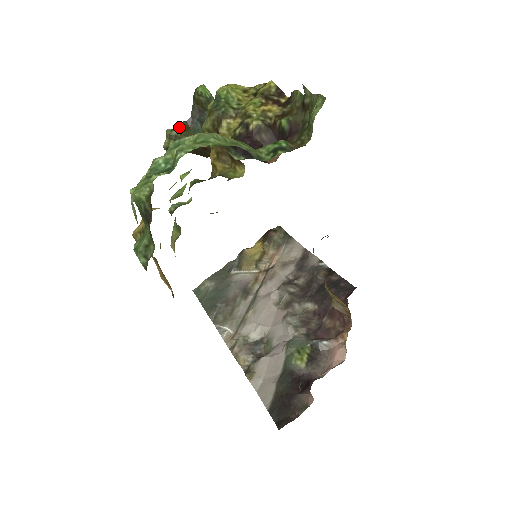
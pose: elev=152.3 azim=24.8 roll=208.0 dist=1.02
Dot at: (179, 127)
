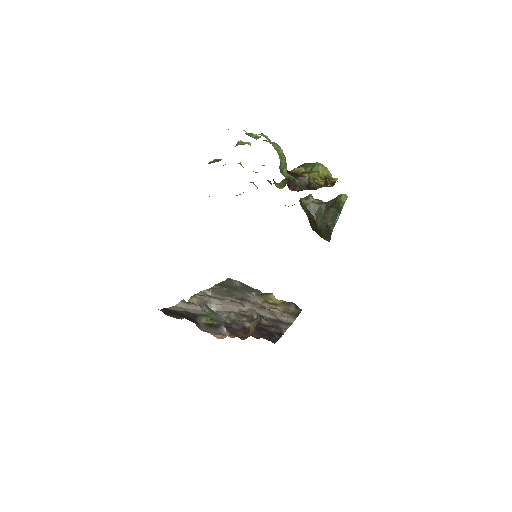
Dot at: (316, 199)
